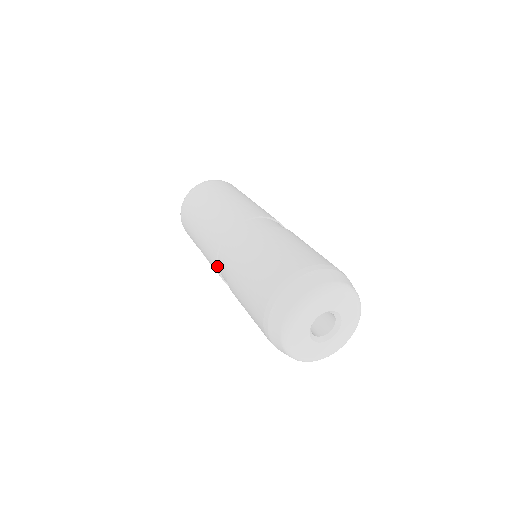
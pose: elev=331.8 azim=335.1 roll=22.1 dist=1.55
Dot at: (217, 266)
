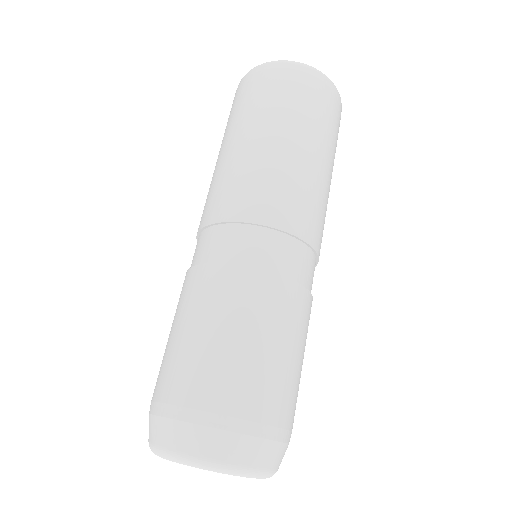
Dot at: occluded
